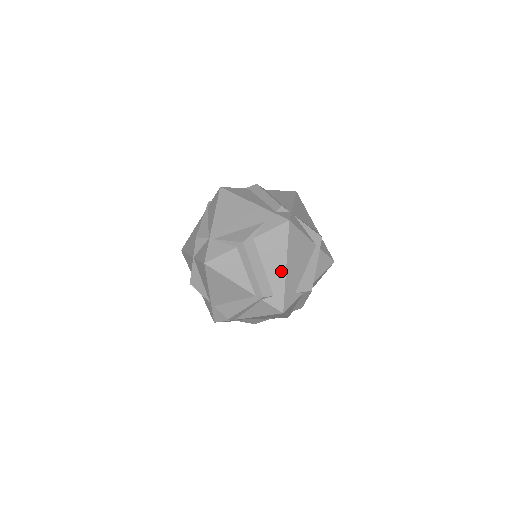
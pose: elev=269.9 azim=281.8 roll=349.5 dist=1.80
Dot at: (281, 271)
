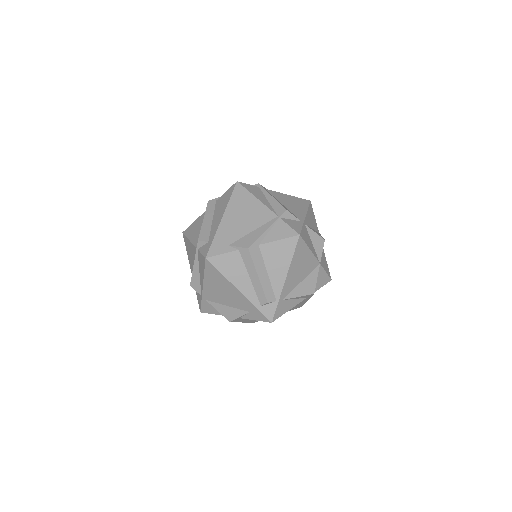
Dot at: occluded
